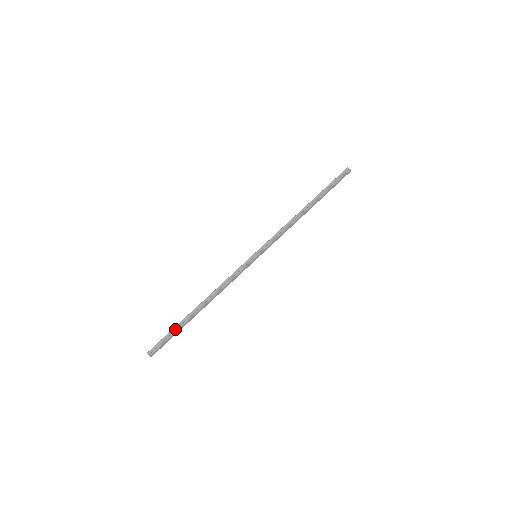
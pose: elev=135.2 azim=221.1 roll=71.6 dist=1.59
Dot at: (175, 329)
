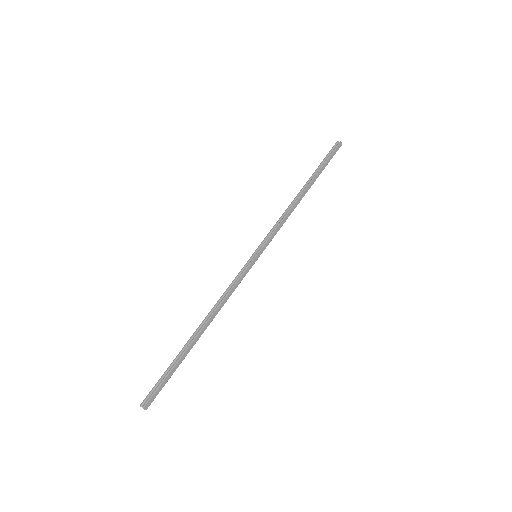
Dot at: (172, 366)
